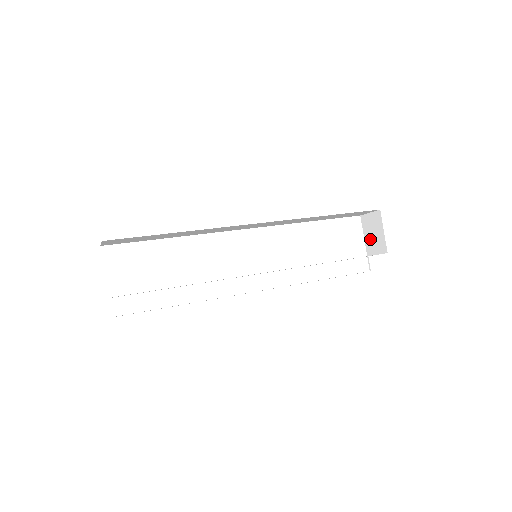
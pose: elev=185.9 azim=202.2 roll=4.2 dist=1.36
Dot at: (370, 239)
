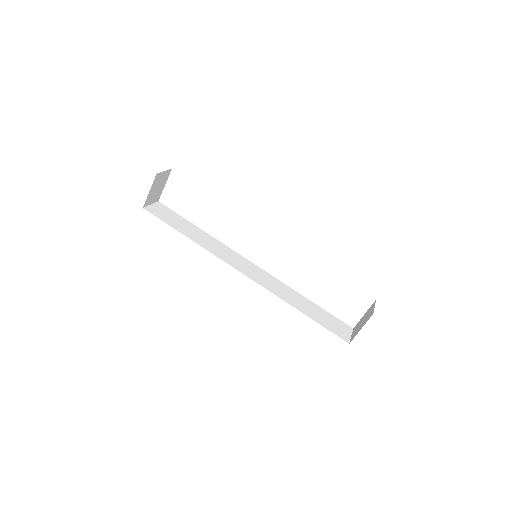
Dot at: (361, 321)
